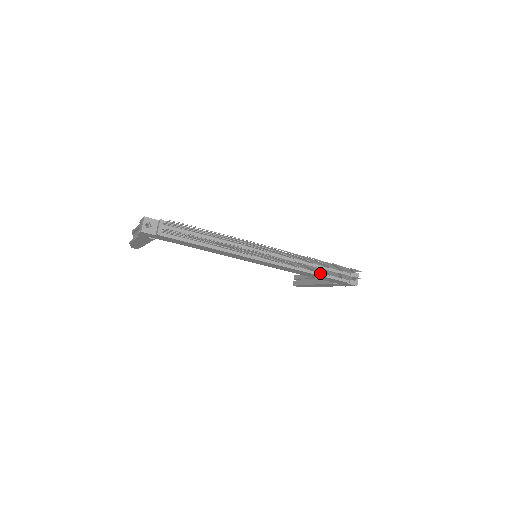
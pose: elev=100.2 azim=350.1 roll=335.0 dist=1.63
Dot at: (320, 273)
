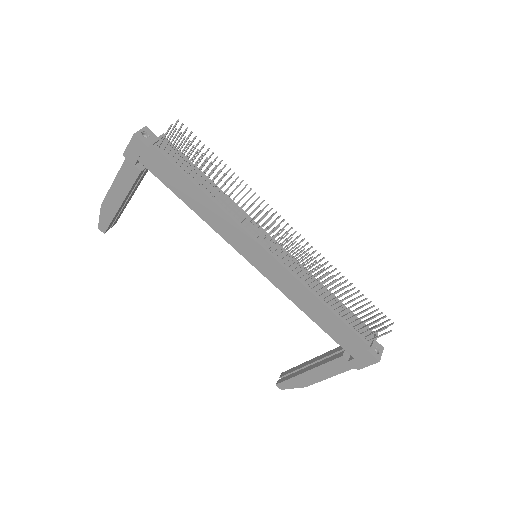
Dot at: (335, 310)
